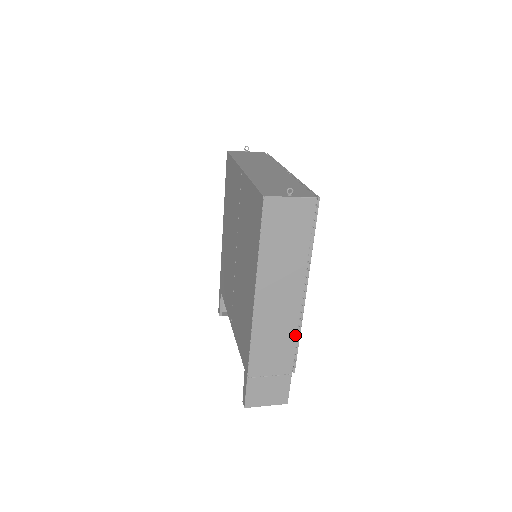
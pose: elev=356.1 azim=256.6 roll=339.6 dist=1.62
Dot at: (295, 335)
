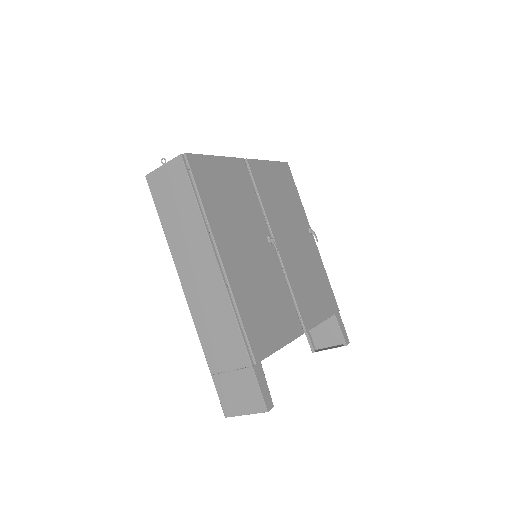
Dot at: (232, 312)
